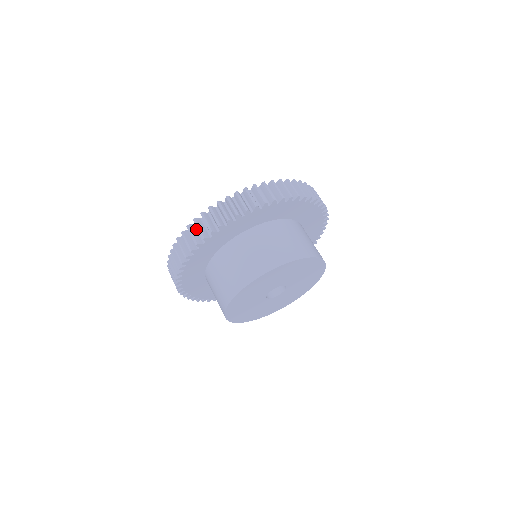
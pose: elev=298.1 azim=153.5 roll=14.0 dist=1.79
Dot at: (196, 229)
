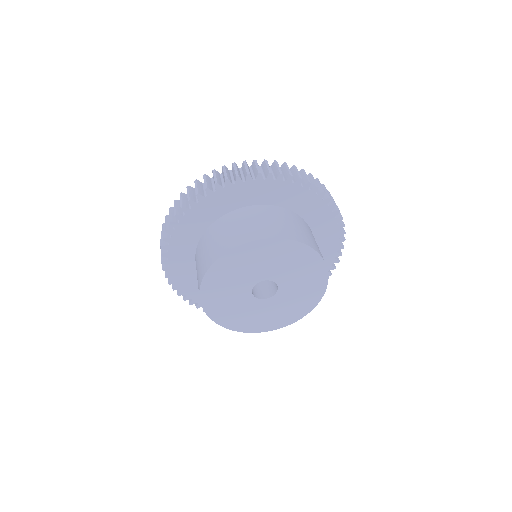
Dot at: occluded
